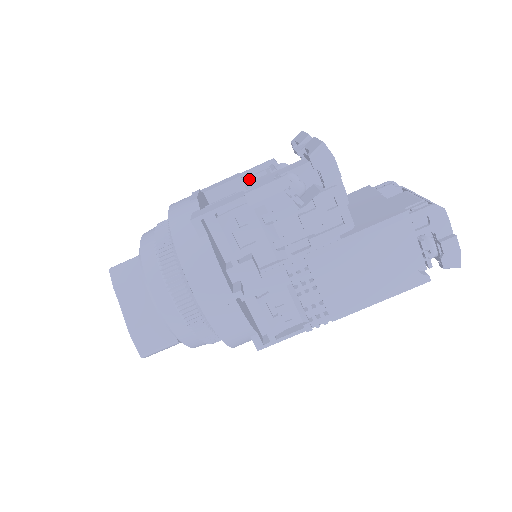
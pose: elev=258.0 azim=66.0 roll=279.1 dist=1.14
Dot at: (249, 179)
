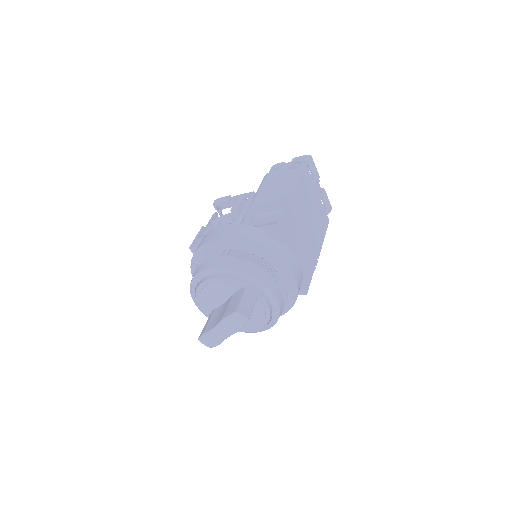
Dot at: occluded
